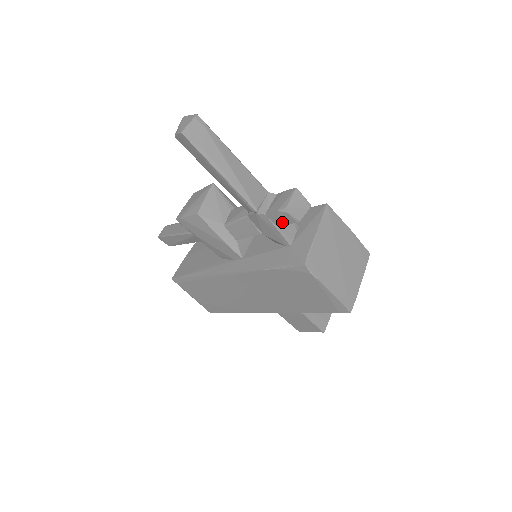
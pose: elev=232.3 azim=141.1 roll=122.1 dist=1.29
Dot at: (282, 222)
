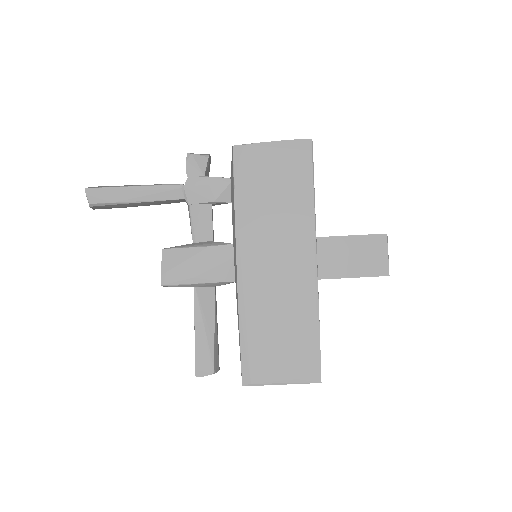
Dot at: (201, 168)
